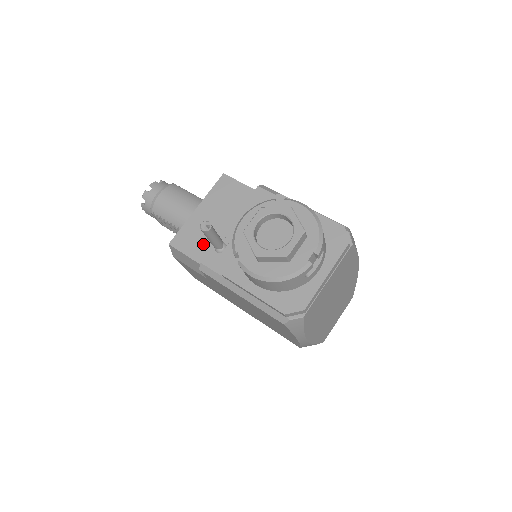
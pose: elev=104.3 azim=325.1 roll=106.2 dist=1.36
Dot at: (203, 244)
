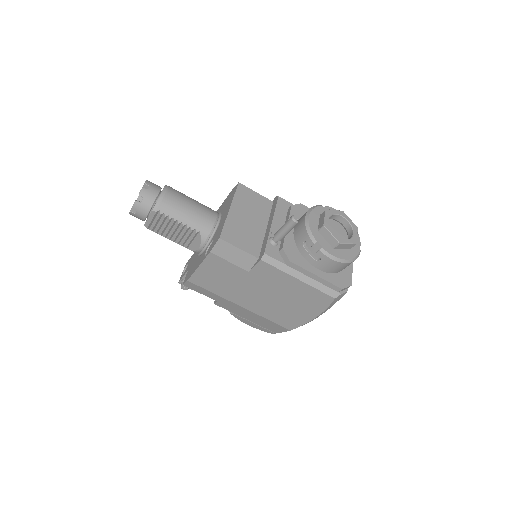
Dot at: (249, 239)
